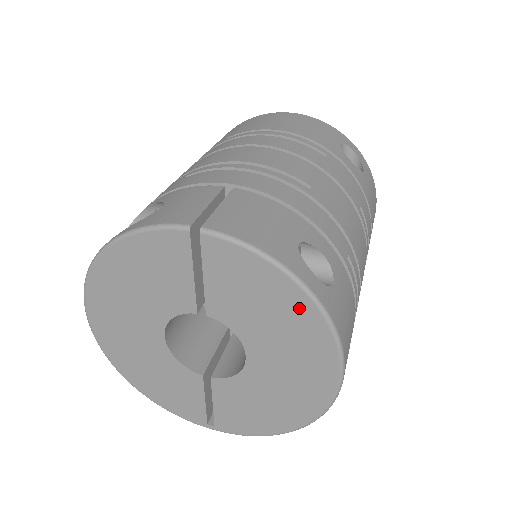
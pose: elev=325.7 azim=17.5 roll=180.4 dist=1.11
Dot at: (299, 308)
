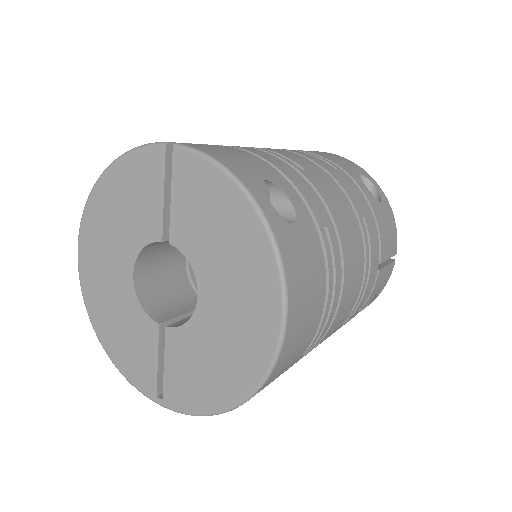
Dot at: (247, 226)
